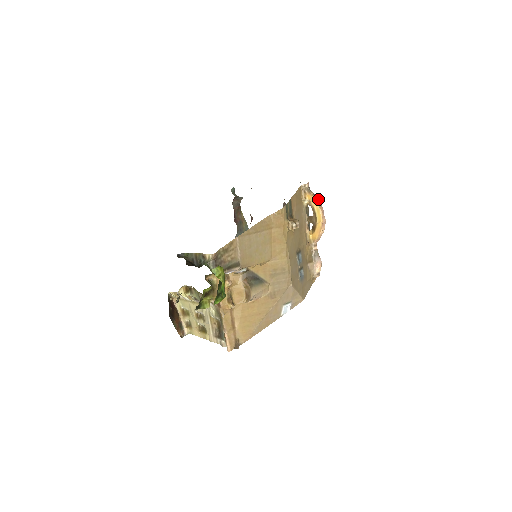
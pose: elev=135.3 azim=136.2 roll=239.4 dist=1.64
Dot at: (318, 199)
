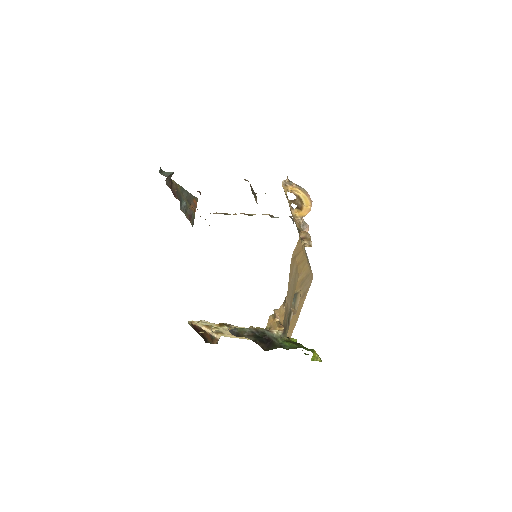
Dot at: (302, 188)
